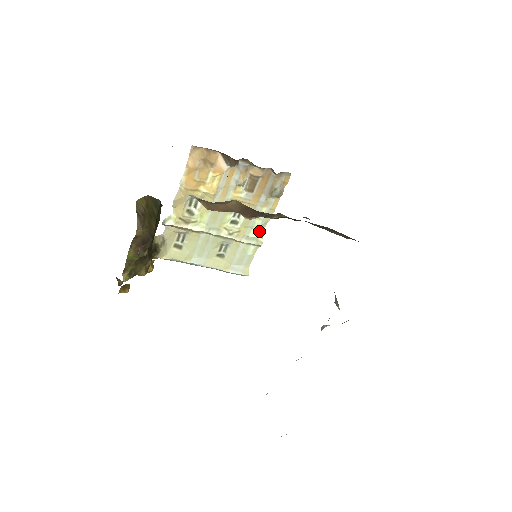
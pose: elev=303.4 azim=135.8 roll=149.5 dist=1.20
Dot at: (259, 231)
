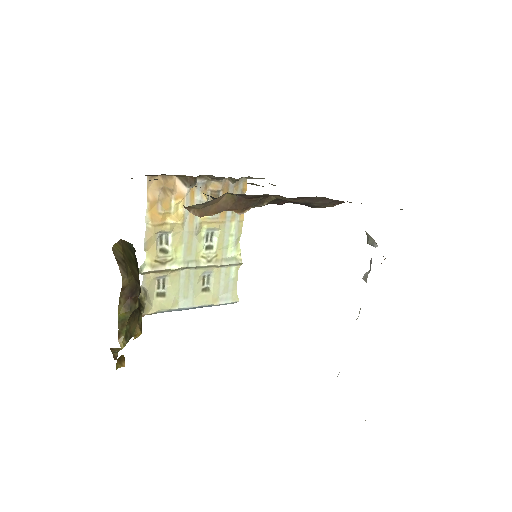
Dot at: (235, 249)
